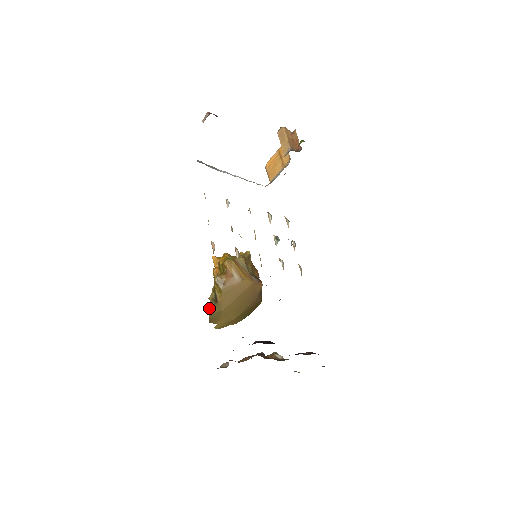
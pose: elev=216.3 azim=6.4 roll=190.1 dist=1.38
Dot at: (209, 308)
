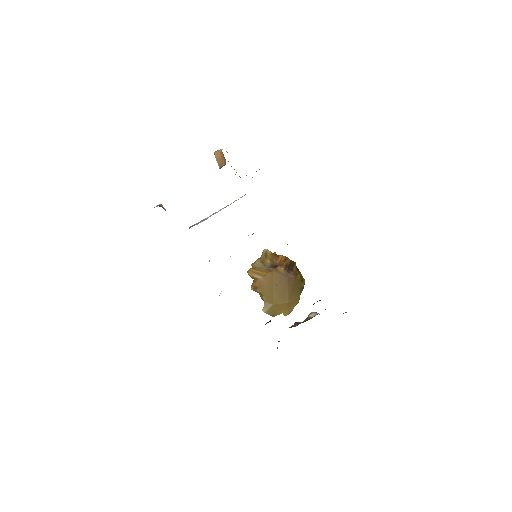
Dot at: (262, 310)
